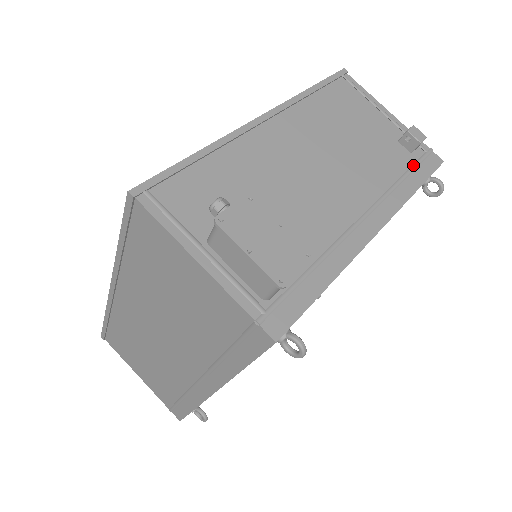
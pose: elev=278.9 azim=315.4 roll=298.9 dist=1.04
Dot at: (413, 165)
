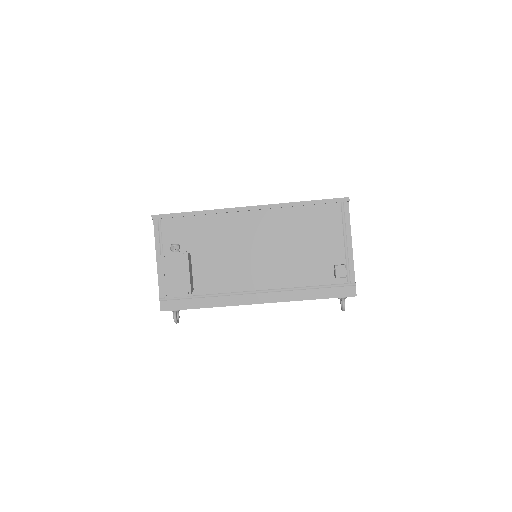
Dot at: (326, 285)
